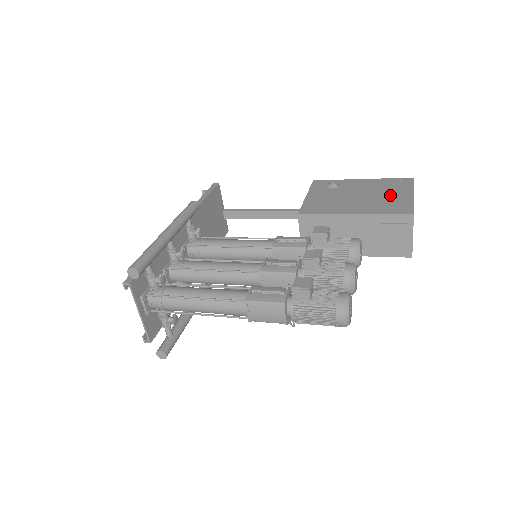
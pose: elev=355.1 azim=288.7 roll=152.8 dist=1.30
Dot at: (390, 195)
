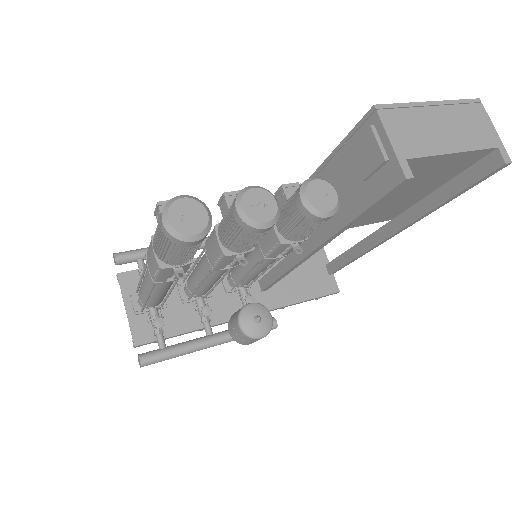
Dot at: occluded
